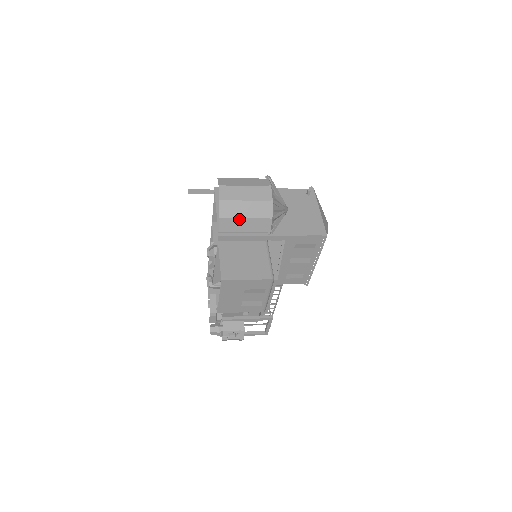
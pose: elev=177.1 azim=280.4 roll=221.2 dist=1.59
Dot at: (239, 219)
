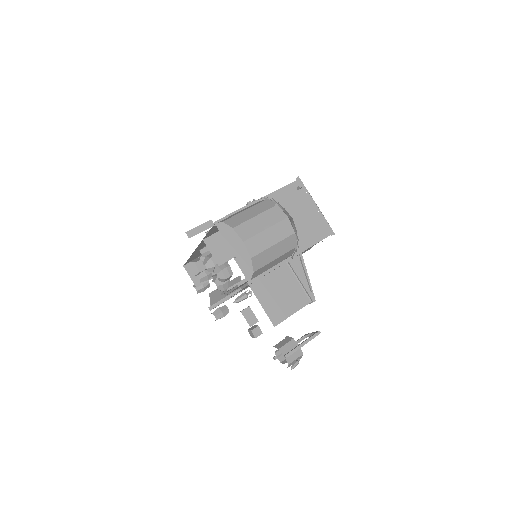
Dot at: (269, 263)
